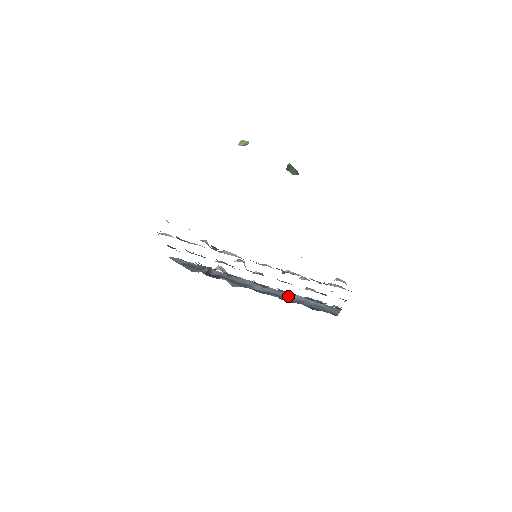
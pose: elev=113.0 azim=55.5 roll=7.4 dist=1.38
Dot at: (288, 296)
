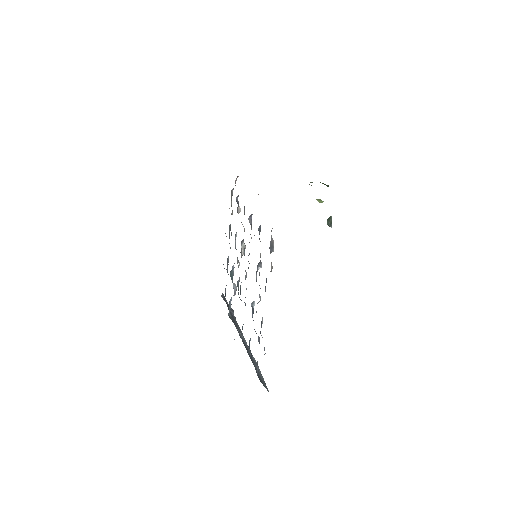
Dot at: occluded
